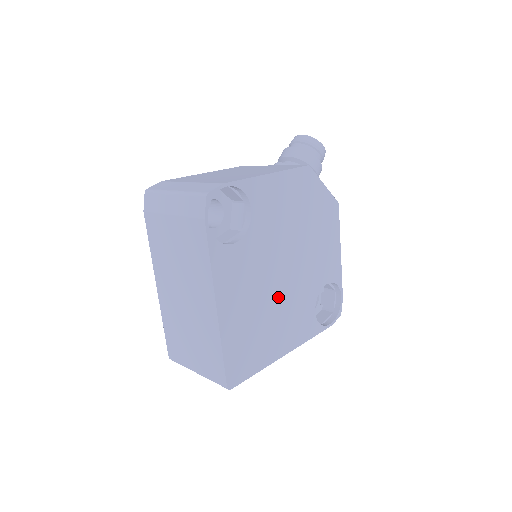
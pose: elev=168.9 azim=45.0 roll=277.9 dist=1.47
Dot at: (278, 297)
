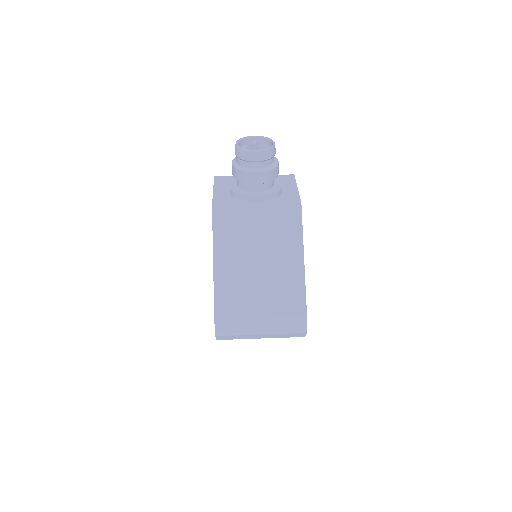
Dot at: occluded
